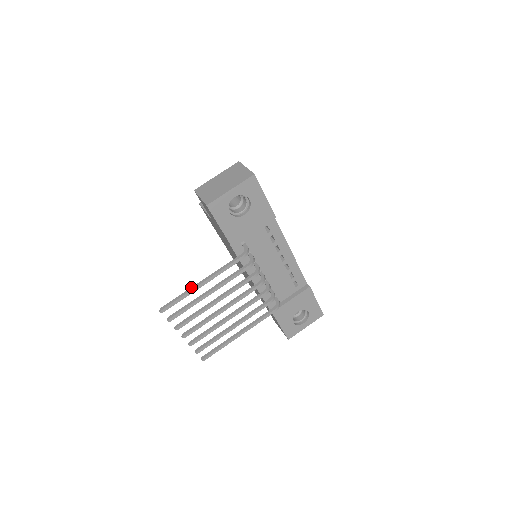
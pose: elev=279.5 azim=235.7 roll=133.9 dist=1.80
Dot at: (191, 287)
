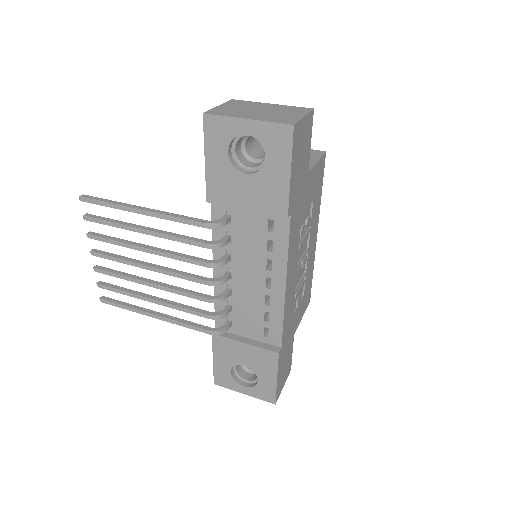
Dot at: occluded
